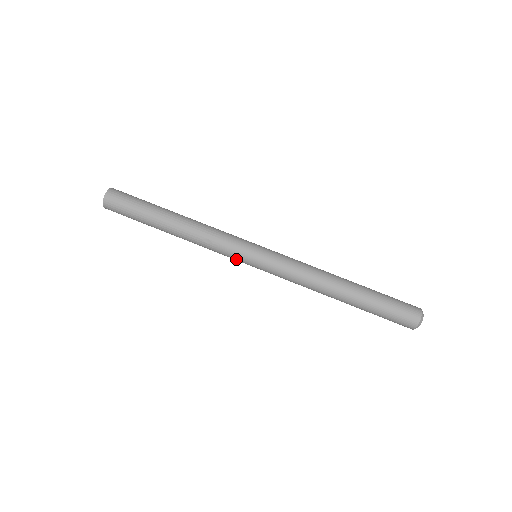
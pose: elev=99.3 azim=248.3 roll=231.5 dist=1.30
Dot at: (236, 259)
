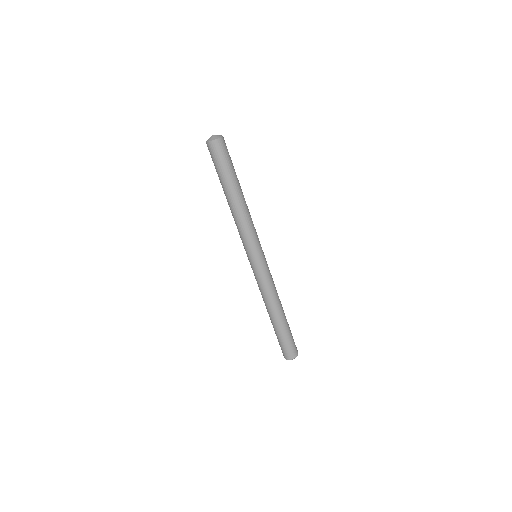
Dot at: occluded
